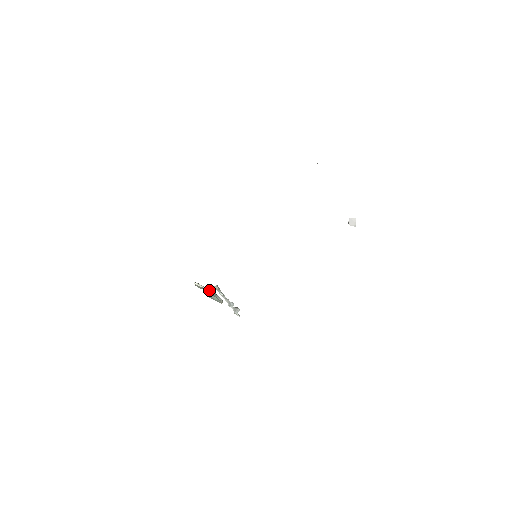
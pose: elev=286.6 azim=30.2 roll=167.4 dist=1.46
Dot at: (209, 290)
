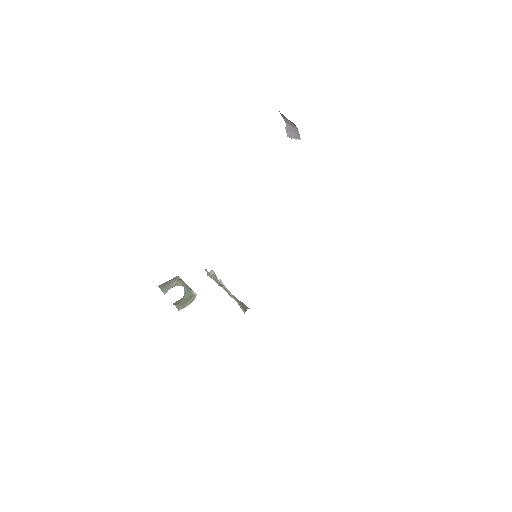
Dot at: occluded
